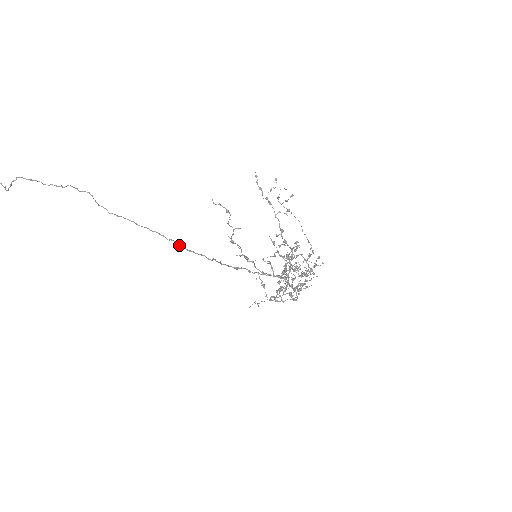
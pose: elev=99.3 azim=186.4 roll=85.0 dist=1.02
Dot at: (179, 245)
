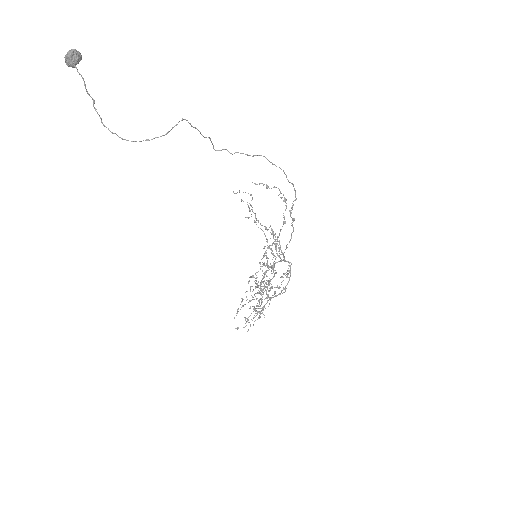
Dot at: (288, 180)
